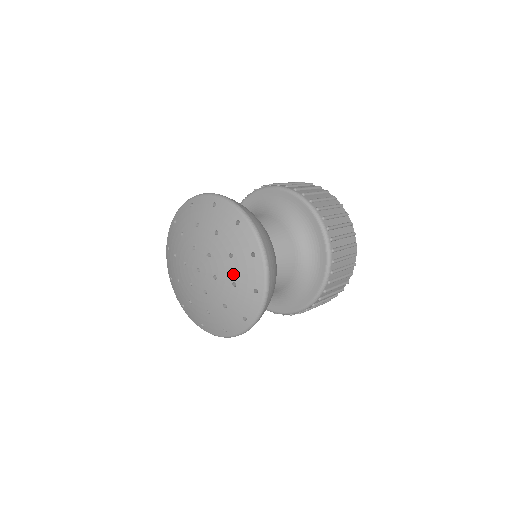
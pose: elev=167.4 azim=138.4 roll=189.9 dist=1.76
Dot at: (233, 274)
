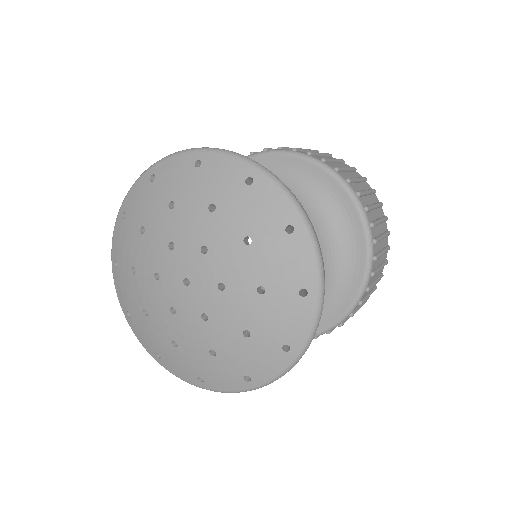
Dot at: (256, 272)
